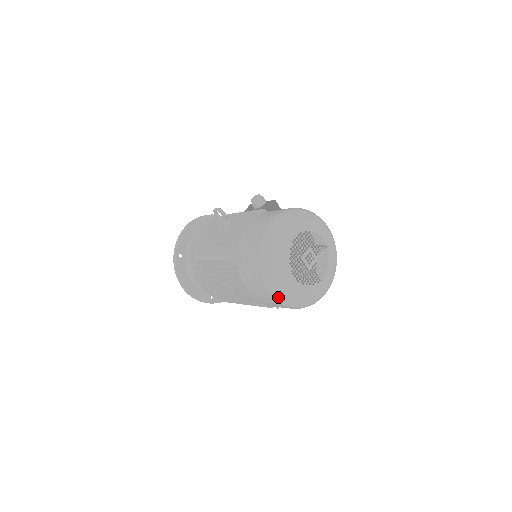
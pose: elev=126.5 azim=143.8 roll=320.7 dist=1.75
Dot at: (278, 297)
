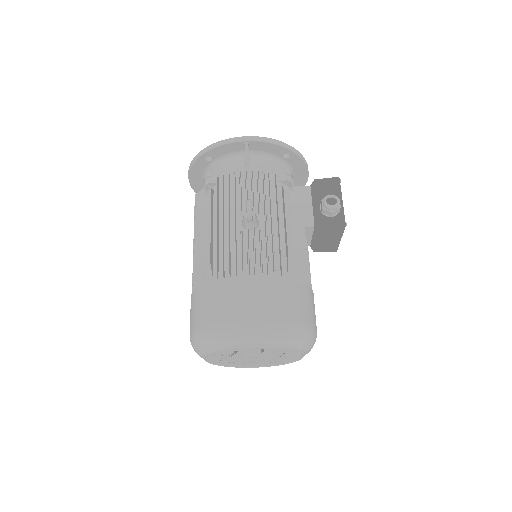
Dot at: occluded
